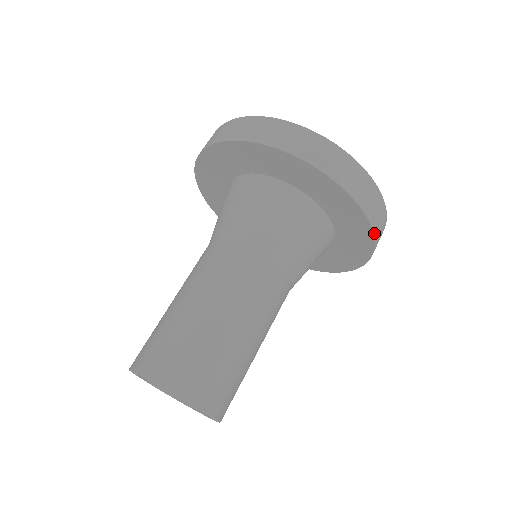
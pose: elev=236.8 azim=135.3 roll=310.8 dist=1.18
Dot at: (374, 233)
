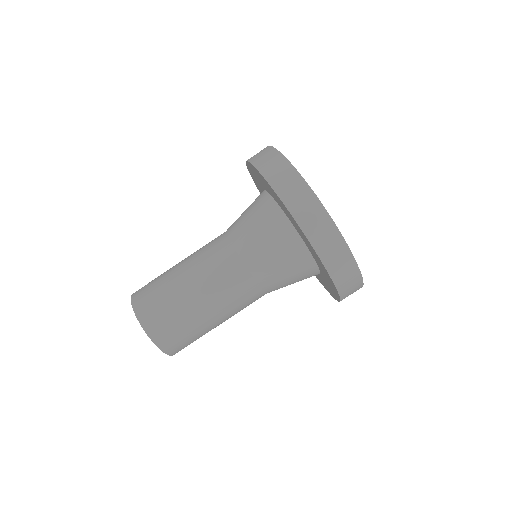
Dot at: (332, 277)
